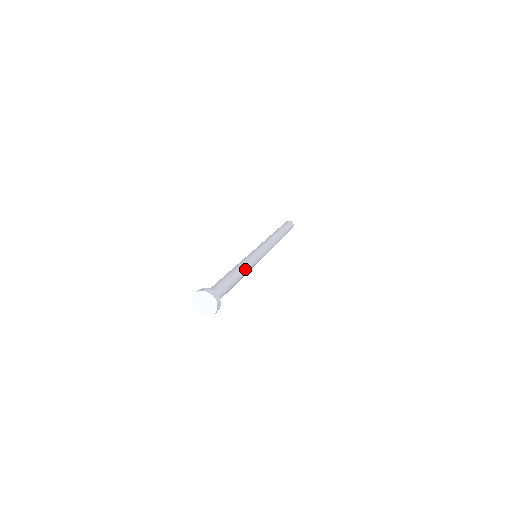
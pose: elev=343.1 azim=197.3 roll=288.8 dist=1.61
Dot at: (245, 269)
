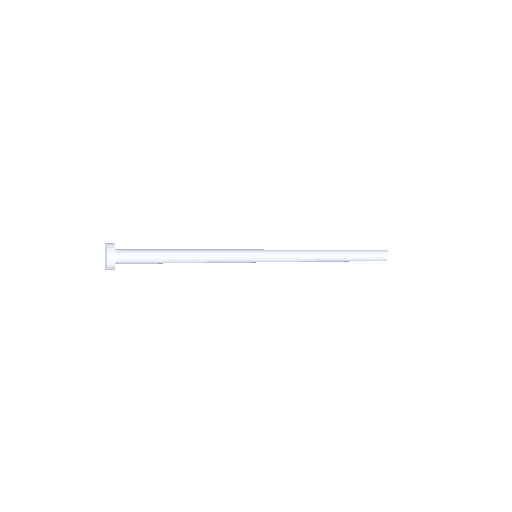
Dot at: (205, 254)
